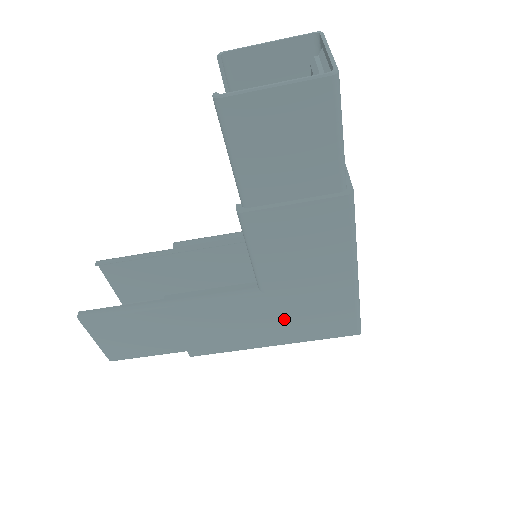
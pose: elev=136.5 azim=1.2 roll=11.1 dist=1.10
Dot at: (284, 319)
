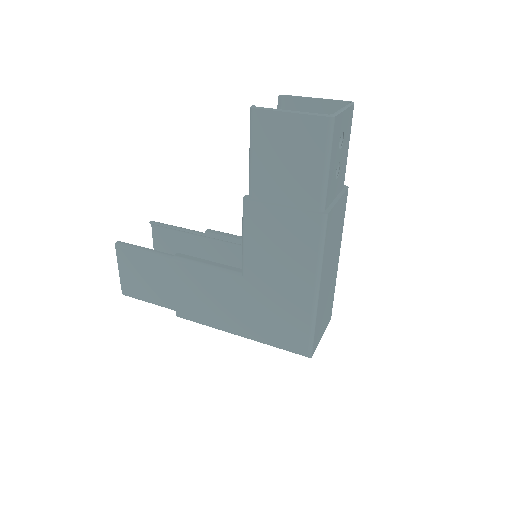
Dot at: (253, 311)
